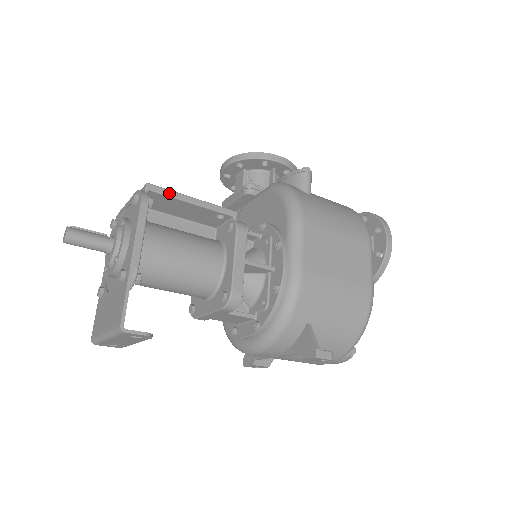
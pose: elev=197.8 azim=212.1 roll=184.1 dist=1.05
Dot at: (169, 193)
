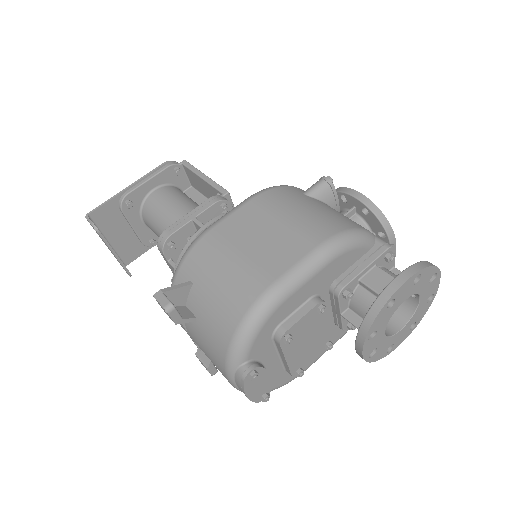
Dot at: (192, 168)
